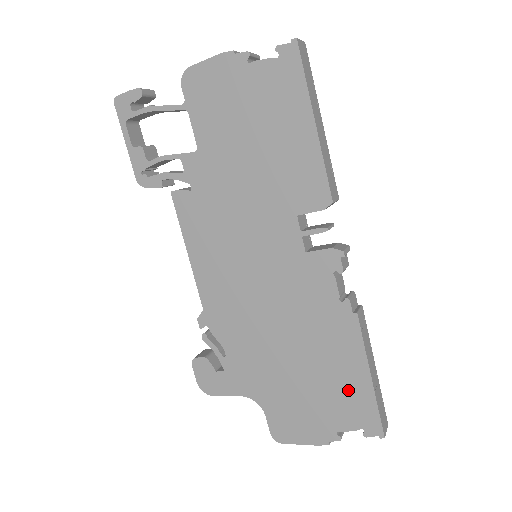
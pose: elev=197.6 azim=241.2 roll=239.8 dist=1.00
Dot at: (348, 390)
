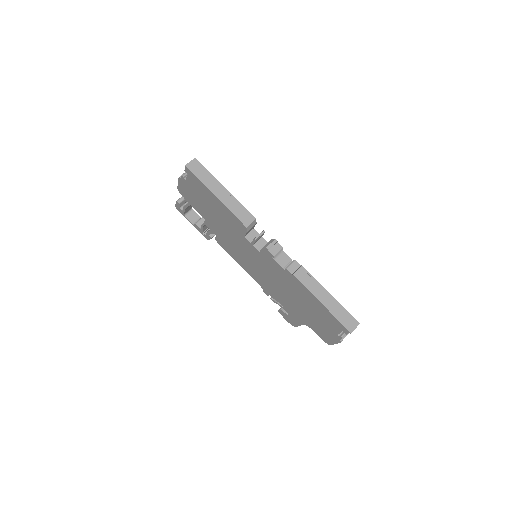
Dot at: (322, 312)
